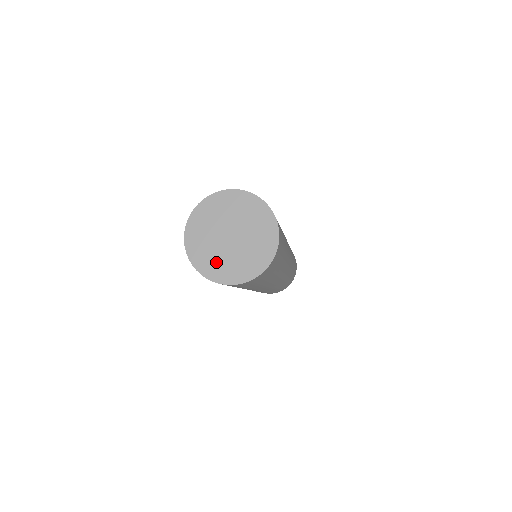
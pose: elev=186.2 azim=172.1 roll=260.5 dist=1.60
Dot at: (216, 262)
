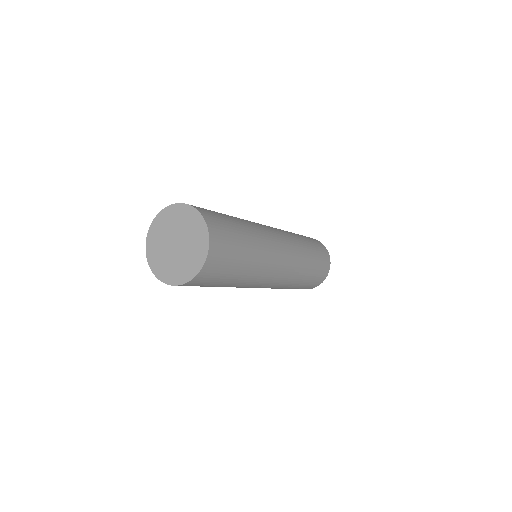
Dot at: (184, 266)
